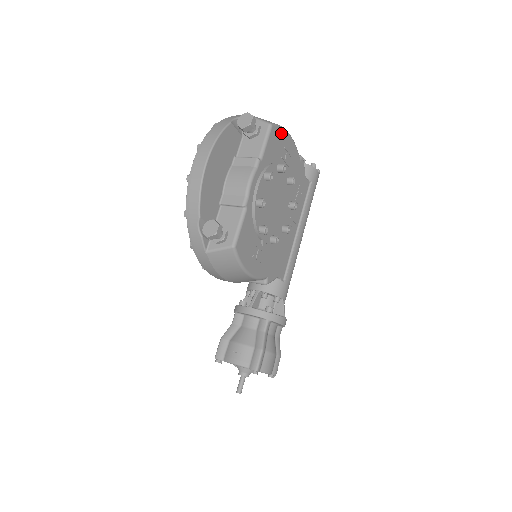
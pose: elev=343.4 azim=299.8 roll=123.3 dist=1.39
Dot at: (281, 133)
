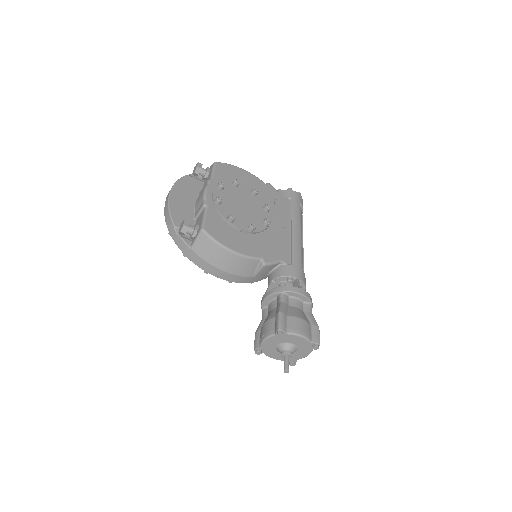
Dot at: (230, 167)
